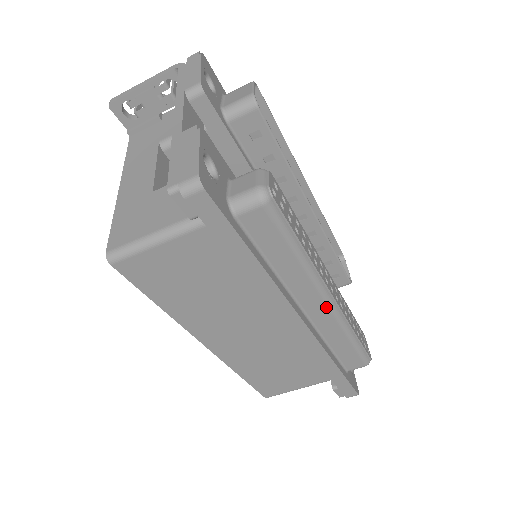
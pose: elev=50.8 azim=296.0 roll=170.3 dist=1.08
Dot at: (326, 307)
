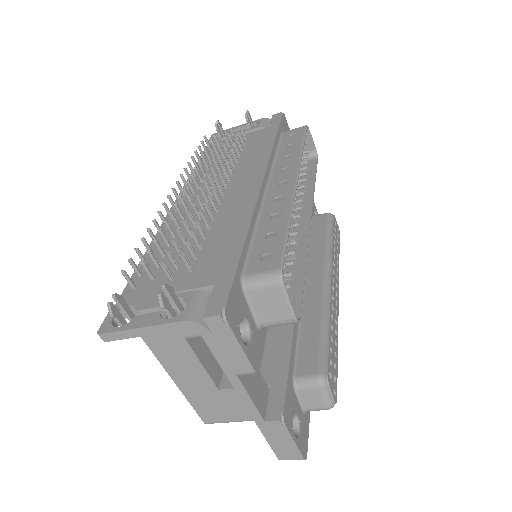
Dot at: occluded
